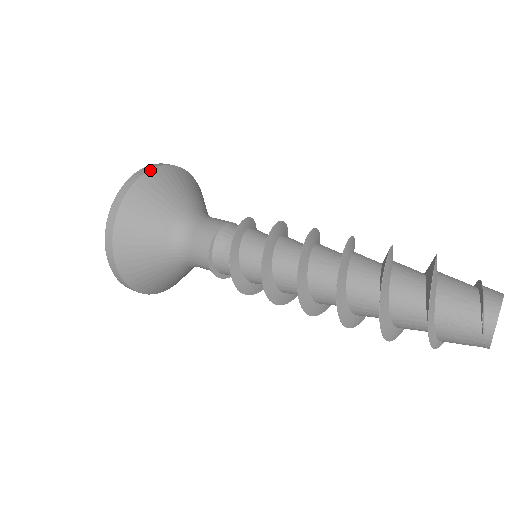
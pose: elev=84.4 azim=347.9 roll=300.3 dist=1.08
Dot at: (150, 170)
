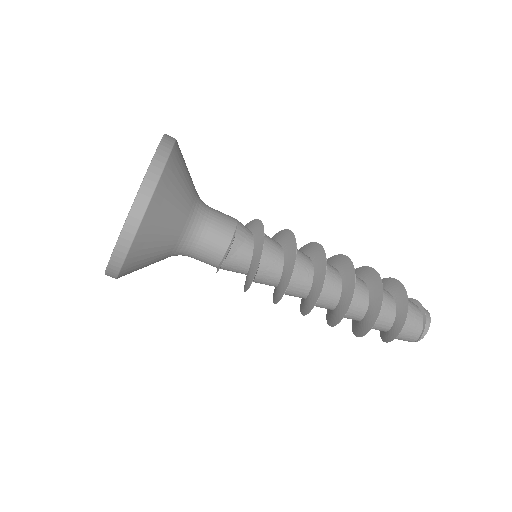
Dot at: (176, 141)
